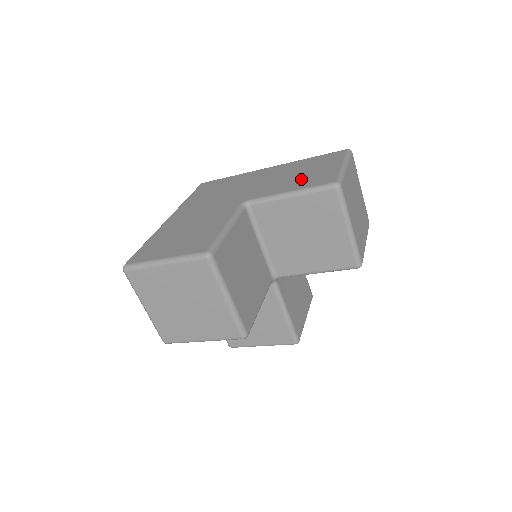
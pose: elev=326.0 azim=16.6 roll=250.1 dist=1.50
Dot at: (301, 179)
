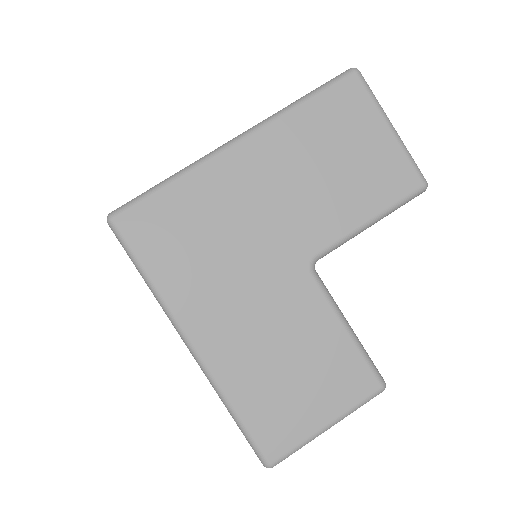
Dot at: (357, 183)
